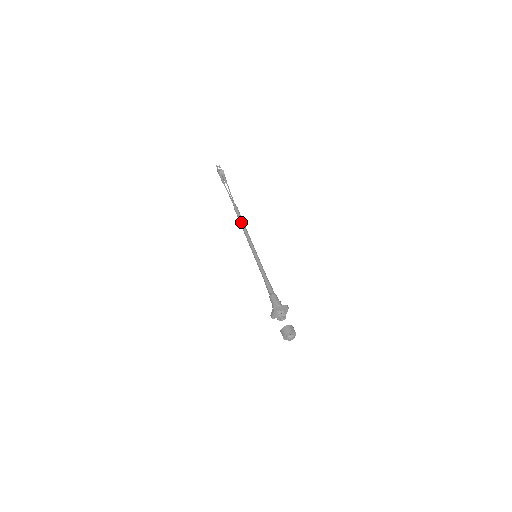
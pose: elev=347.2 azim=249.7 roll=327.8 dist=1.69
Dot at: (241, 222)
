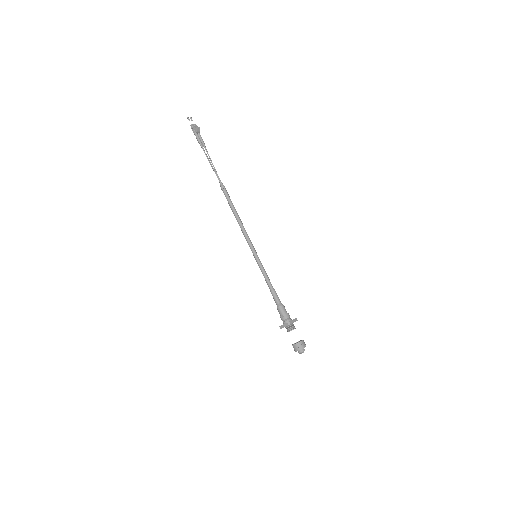
Dot at: (234, 210)
